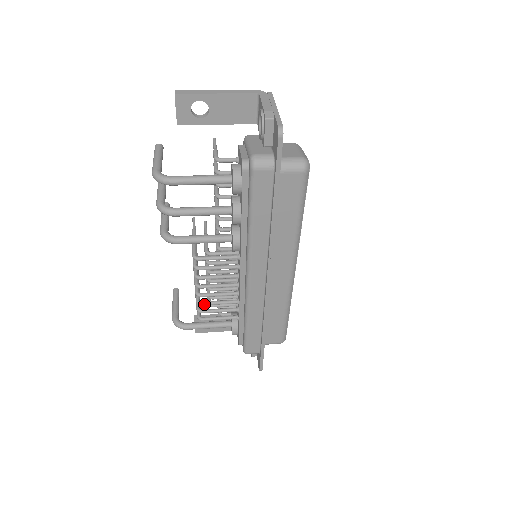
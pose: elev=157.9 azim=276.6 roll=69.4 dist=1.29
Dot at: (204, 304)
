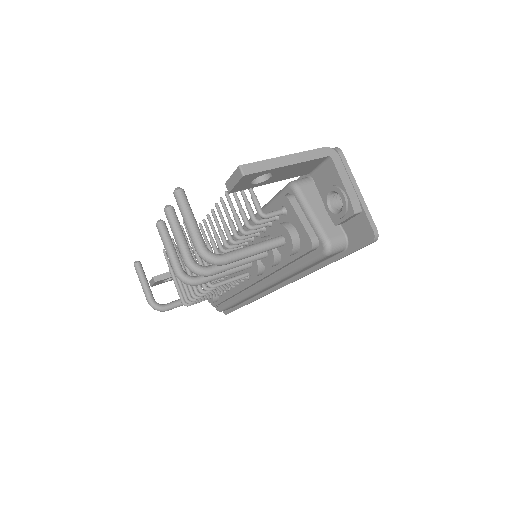
Dot at: (198, 300)
